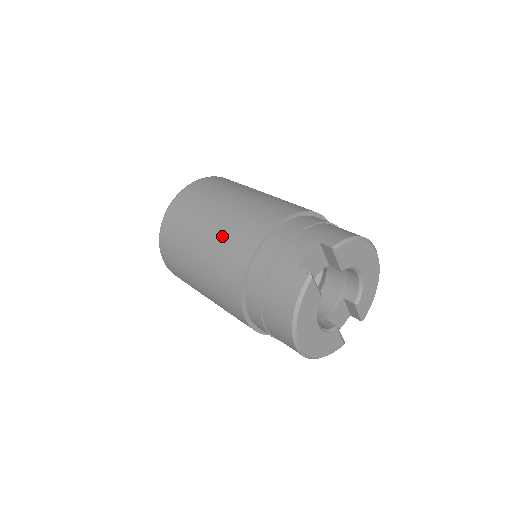
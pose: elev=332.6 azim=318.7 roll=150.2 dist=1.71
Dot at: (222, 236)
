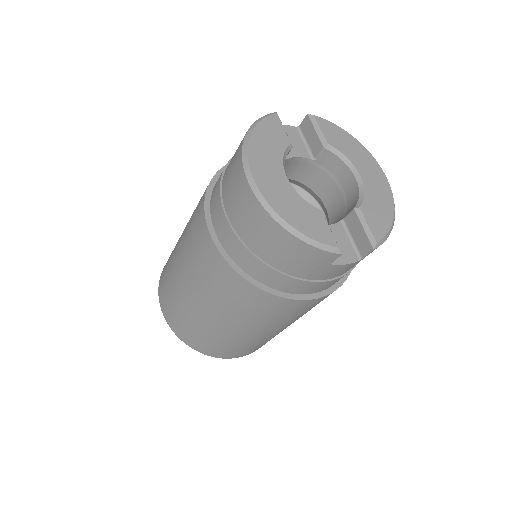
Dot at: occluded
